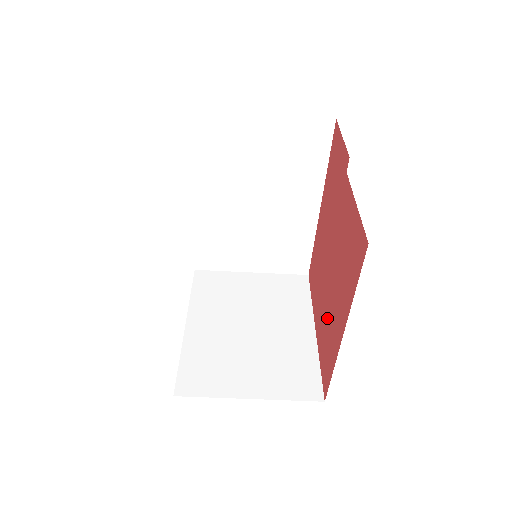
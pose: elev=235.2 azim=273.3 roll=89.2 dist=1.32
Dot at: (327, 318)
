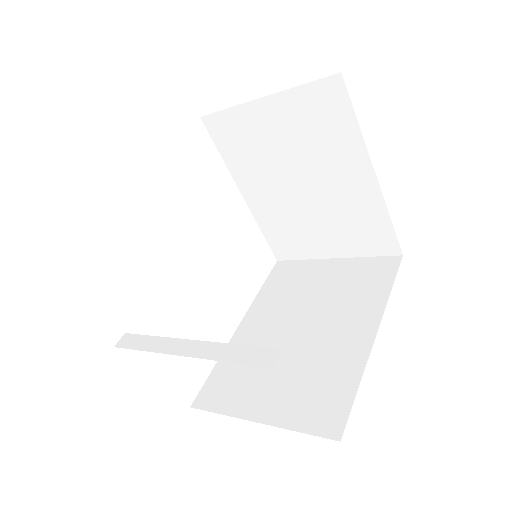
Dot at: occluded
